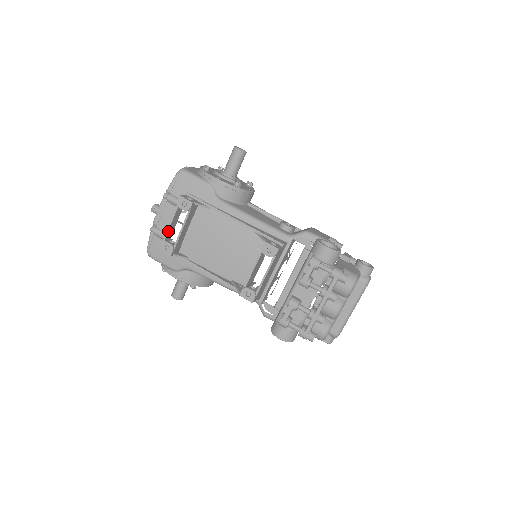
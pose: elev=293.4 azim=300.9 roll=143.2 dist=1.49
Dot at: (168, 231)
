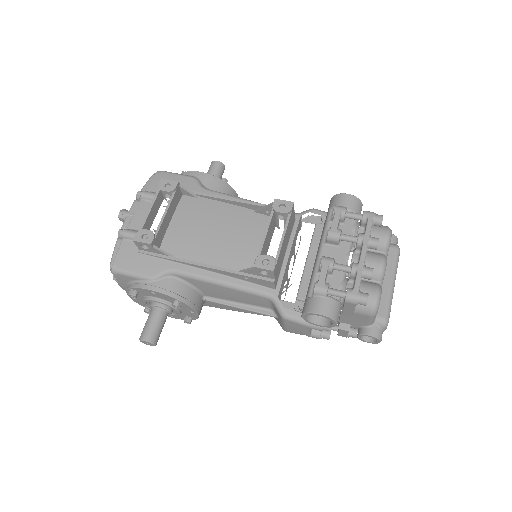
Dot at: (146, 220)
